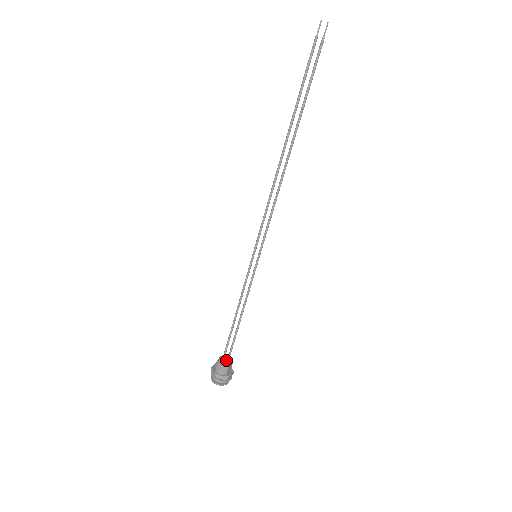
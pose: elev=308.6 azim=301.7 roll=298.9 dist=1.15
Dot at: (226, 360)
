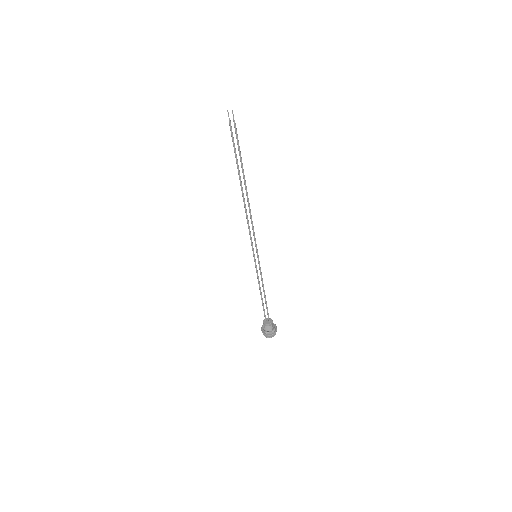
Dot at: (268, 321)
